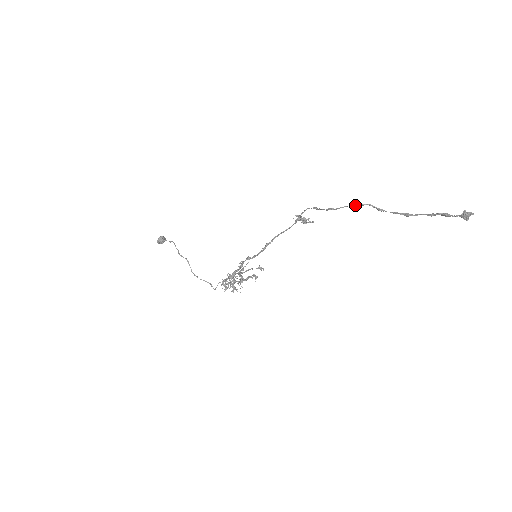
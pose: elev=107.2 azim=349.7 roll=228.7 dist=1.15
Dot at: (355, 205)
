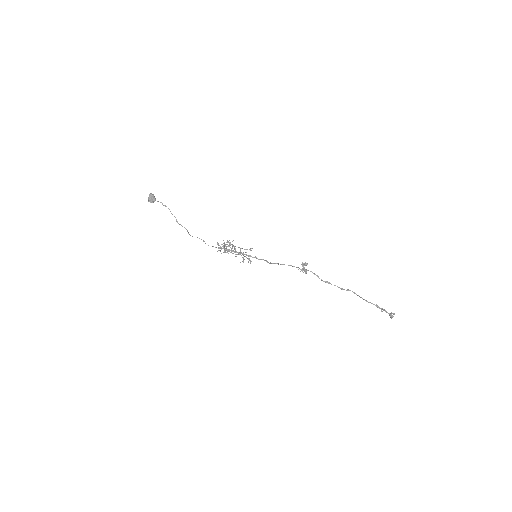
Dot at: occluded
